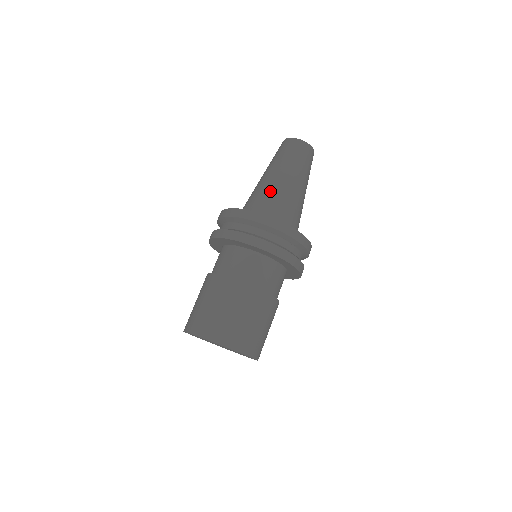
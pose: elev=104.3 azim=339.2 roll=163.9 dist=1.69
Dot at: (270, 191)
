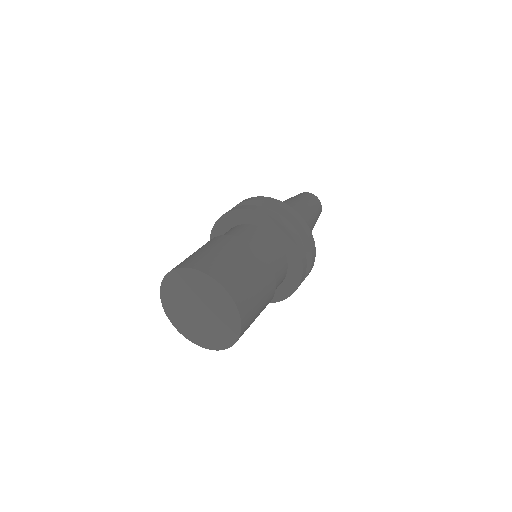
Dot at: occluded
